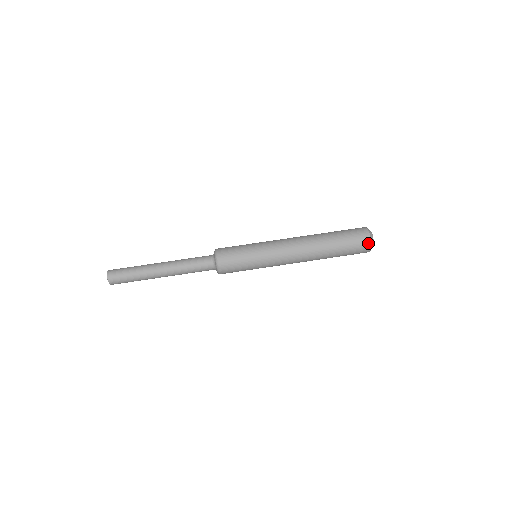
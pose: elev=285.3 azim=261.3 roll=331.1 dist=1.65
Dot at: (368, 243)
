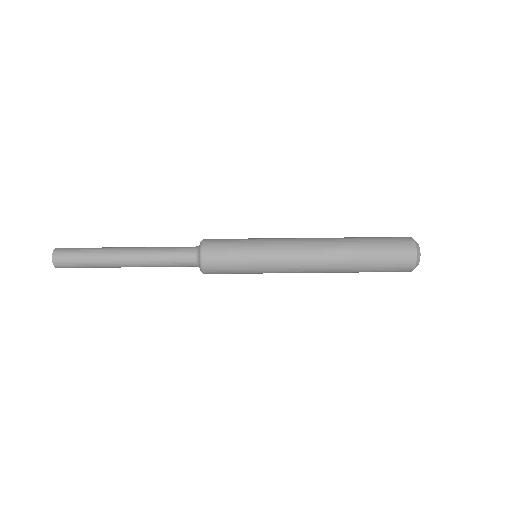
Dot at: (412, 253)
